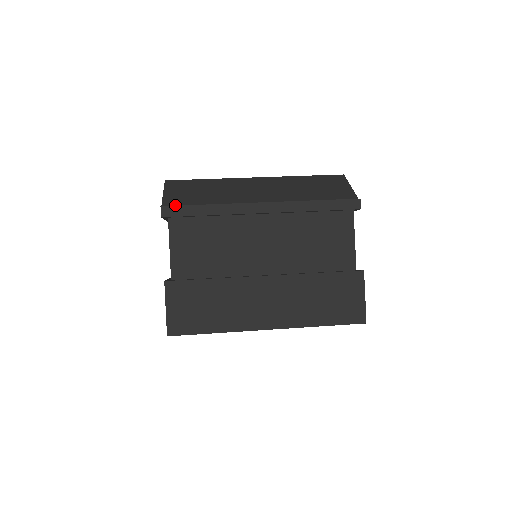
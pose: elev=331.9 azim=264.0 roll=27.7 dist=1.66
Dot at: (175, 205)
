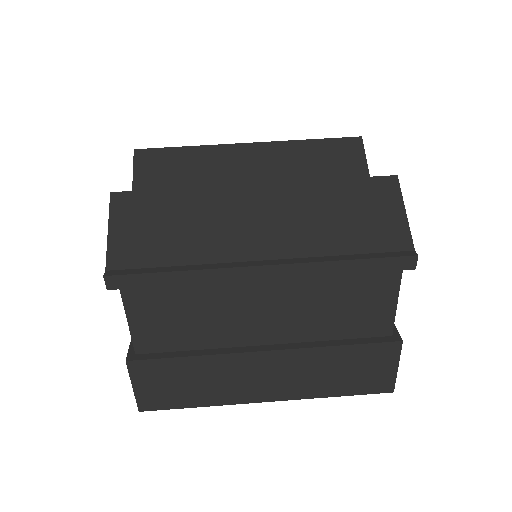
Dot at: (126, 266)
